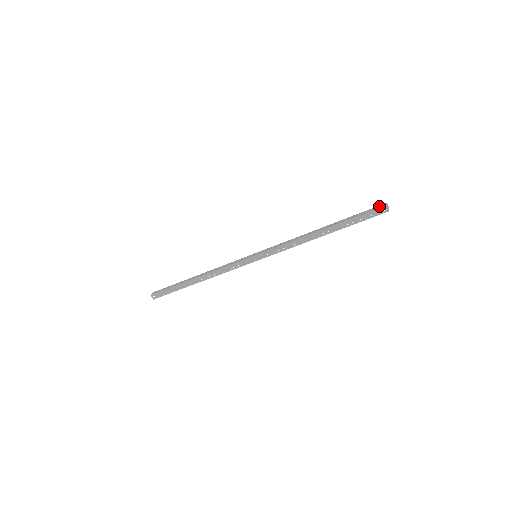
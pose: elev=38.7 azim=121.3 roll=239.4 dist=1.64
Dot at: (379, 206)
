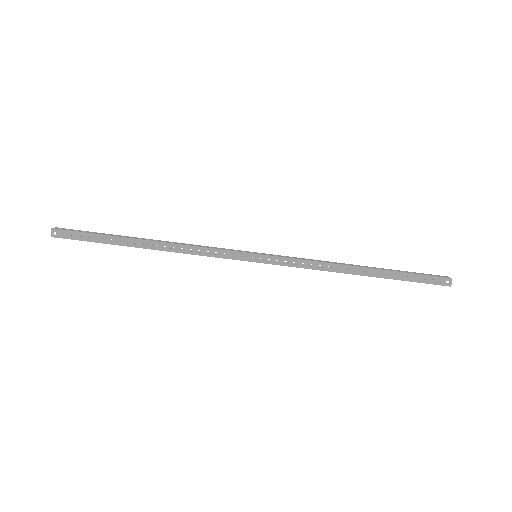
Dot at: occluded
